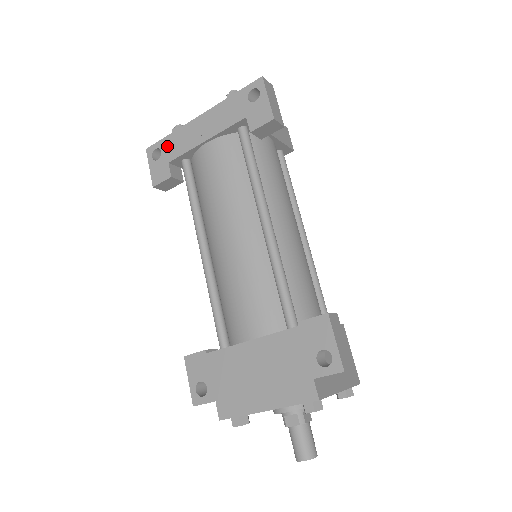
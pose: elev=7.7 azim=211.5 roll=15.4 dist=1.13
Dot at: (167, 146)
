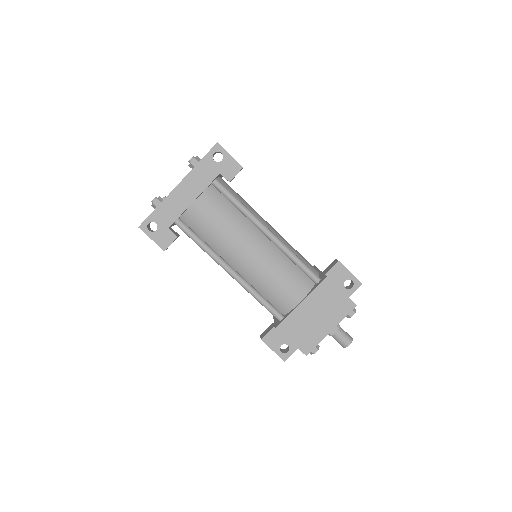
Dot at: (159, 217)
